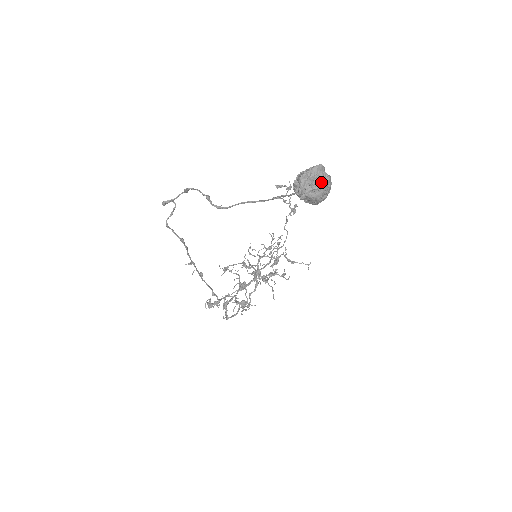
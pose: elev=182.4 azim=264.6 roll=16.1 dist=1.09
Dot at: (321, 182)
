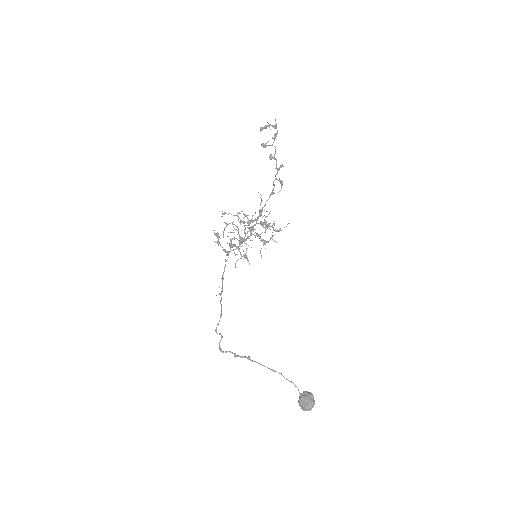
Dot at: occluded
